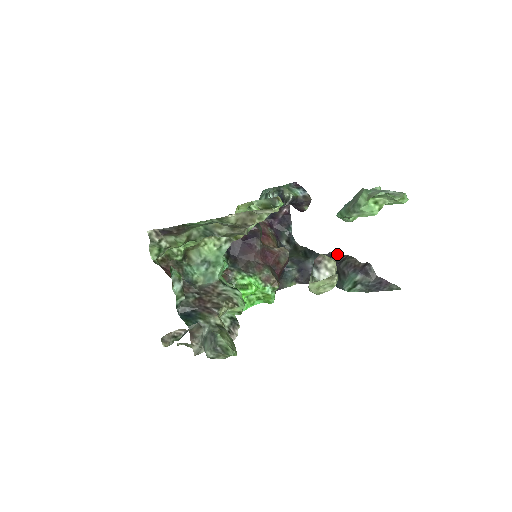
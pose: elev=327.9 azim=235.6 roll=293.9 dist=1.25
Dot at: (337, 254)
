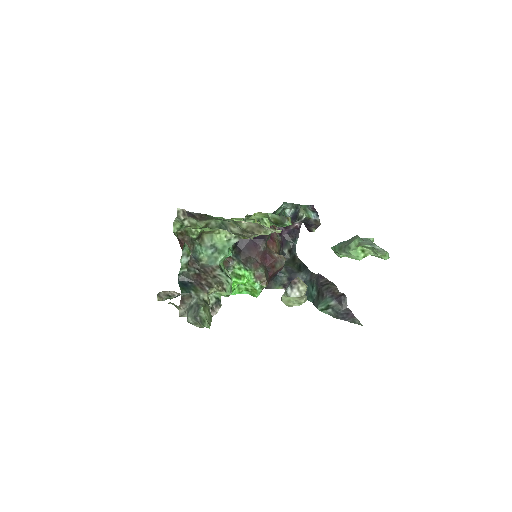
Dot at: (324, 277)
